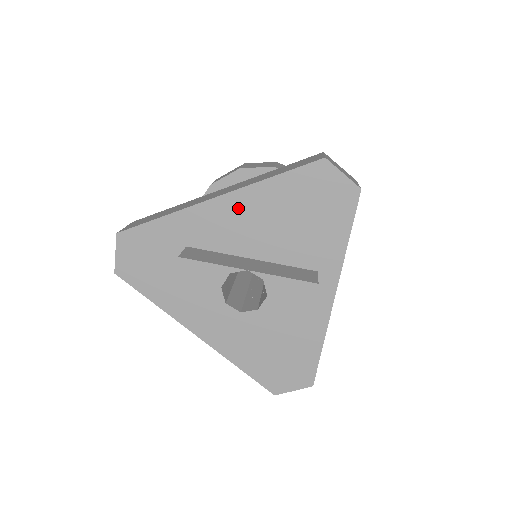
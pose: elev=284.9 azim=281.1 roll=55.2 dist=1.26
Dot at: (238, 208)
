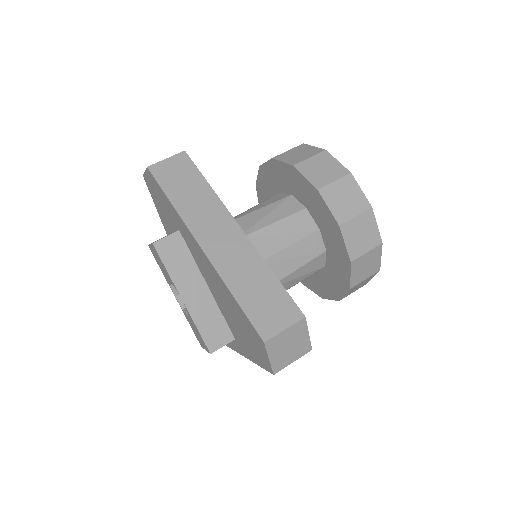
Dot at: (210, 269)
